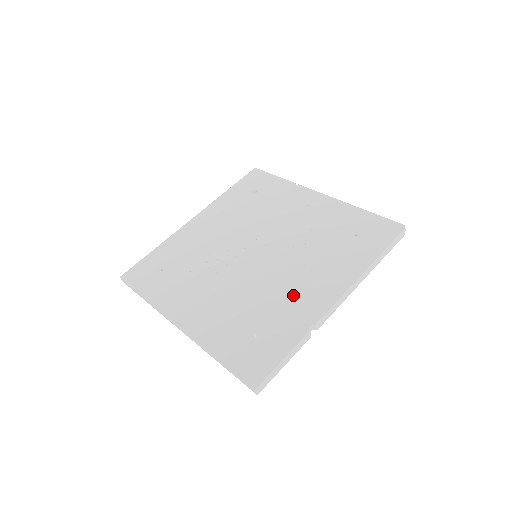
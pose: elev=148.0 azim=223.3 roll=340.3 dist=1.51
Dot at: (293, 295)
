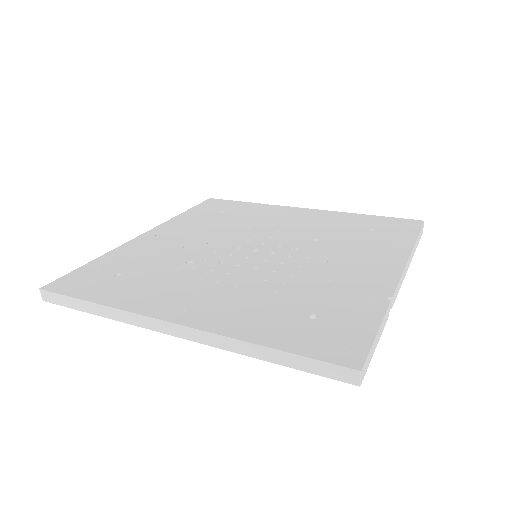
Dot at: (339, 276)
